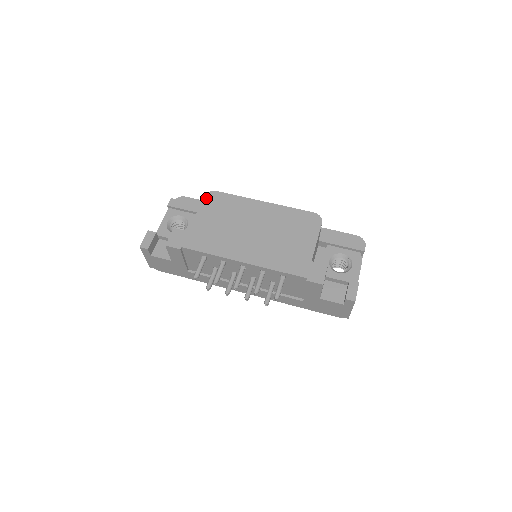
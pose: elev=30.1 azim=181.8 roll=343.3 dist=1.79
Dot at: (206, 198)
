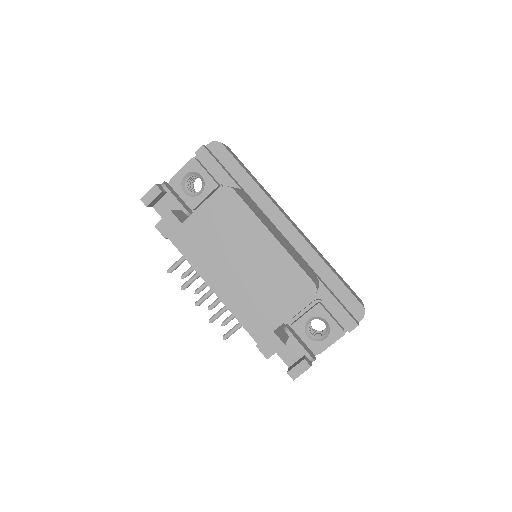
Dot at: (219, 193)
